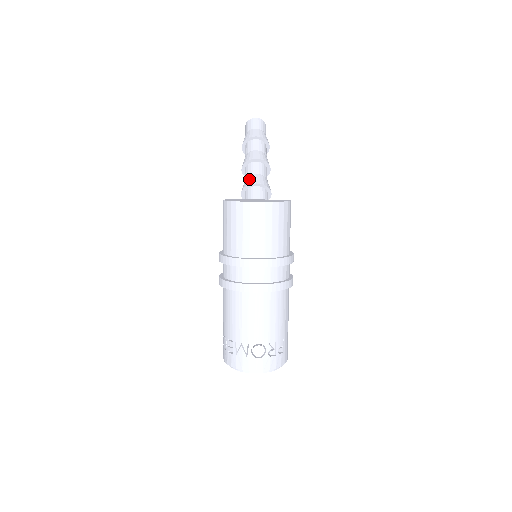
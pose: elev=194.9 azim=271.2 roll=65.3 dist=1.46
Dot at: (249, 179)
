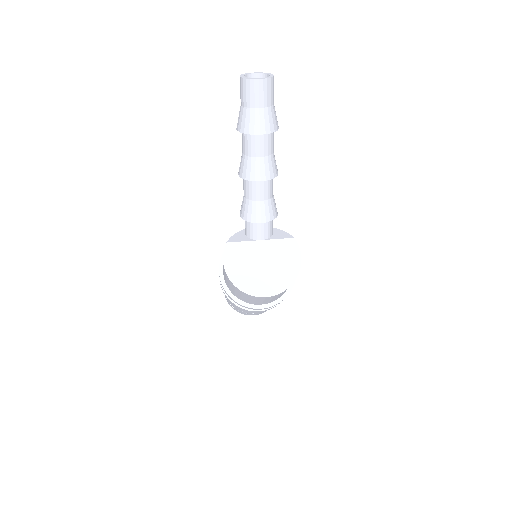
Dot at: (251, 210)
